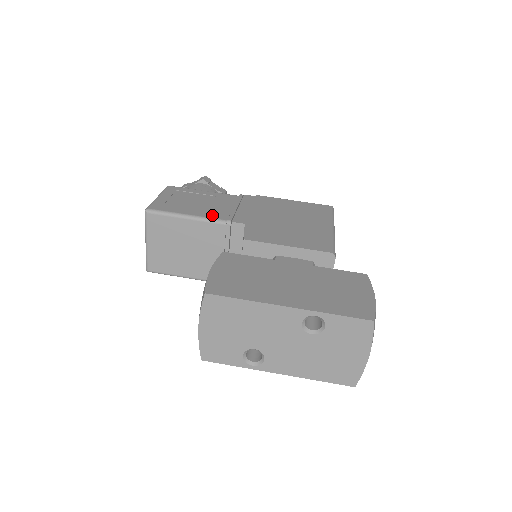
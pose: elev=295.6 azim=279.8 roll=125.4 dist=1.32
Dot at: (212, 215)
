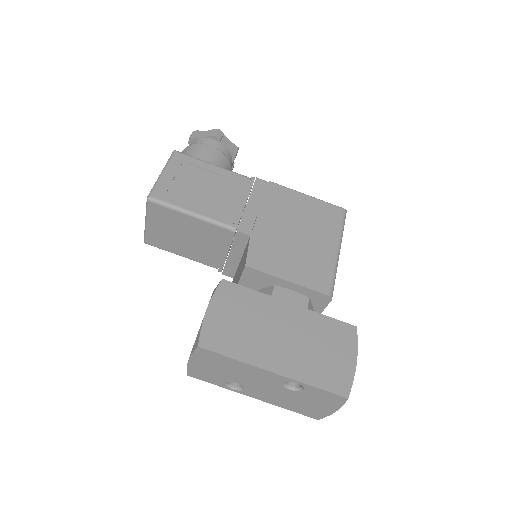
Dot at: (218, 215)
